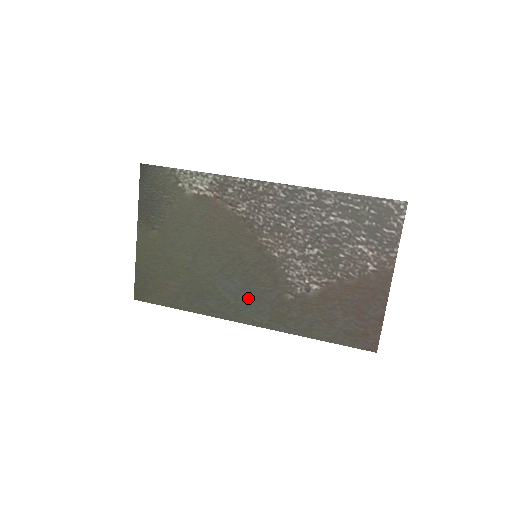
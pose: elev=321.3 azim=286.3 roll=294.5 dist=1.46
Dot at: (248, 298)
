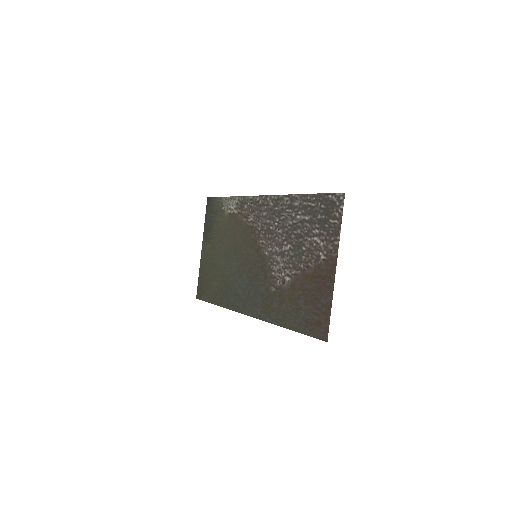
Dot at: (250, 292)
